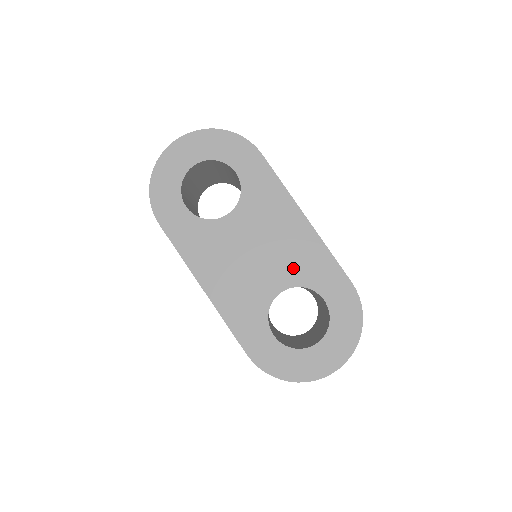
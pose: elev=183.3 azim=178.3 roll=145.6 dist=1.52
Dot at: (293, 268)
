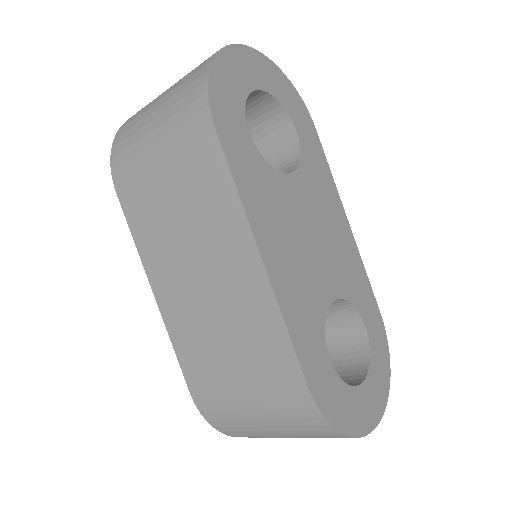
Dot at: (342, 274)
